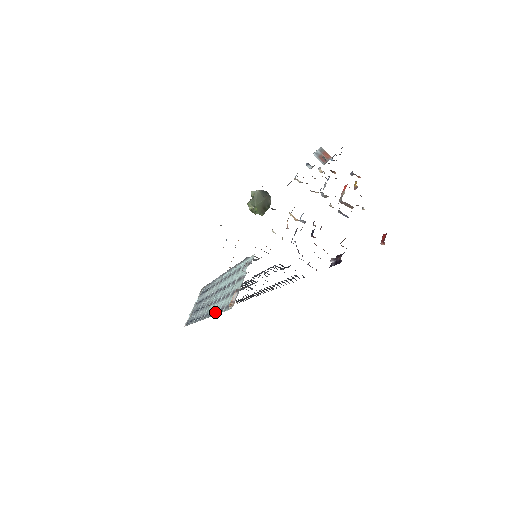
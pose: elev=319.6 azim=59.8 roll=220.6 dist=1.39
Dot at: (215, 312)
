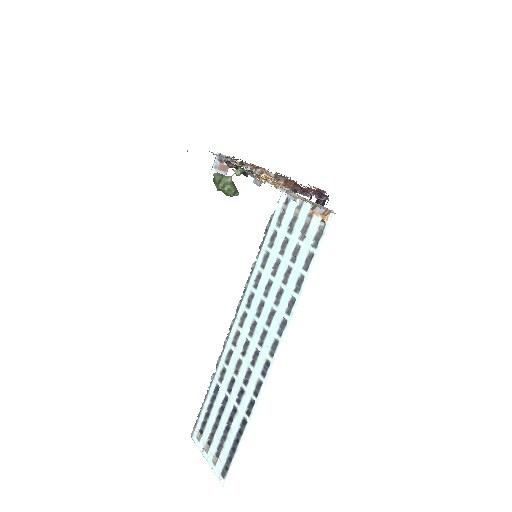
Dot at: (296, 295)
